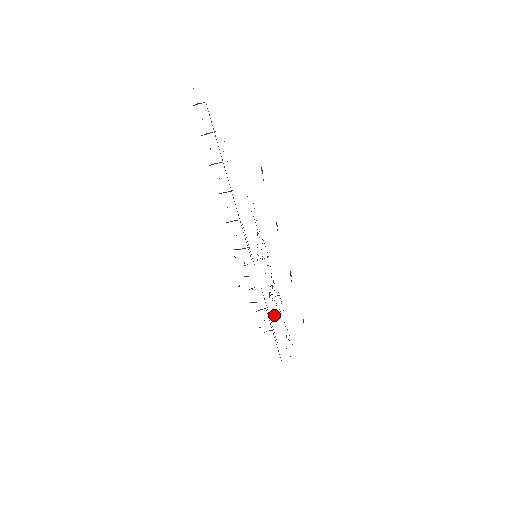
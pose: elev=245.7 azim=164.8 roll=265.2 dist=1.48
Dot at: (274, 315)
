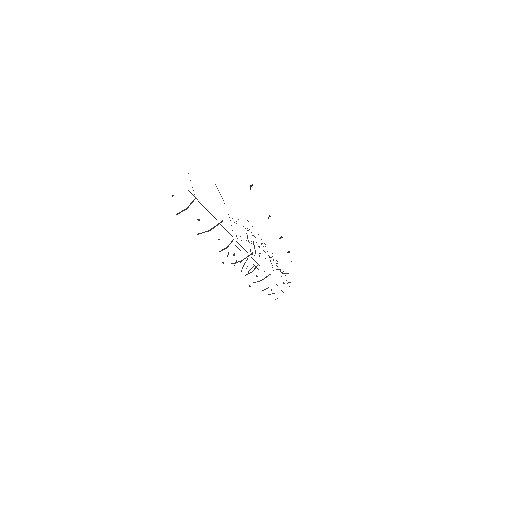
Dot at: occluded
